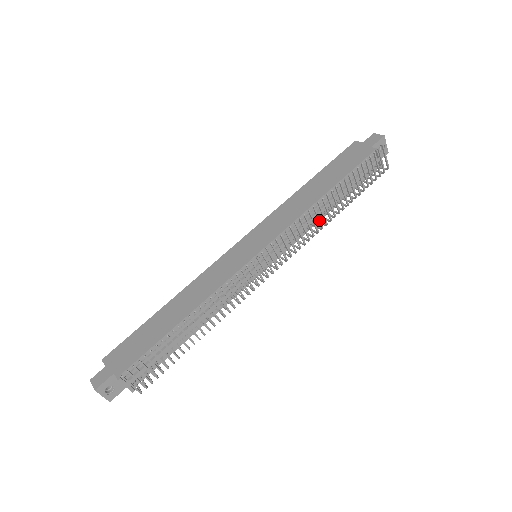
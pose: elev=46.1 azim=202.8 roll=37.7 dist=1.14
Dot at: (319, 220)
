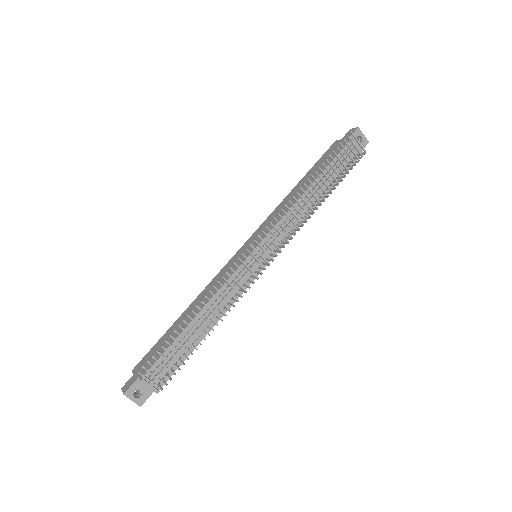
Dot at: (303, 209)
